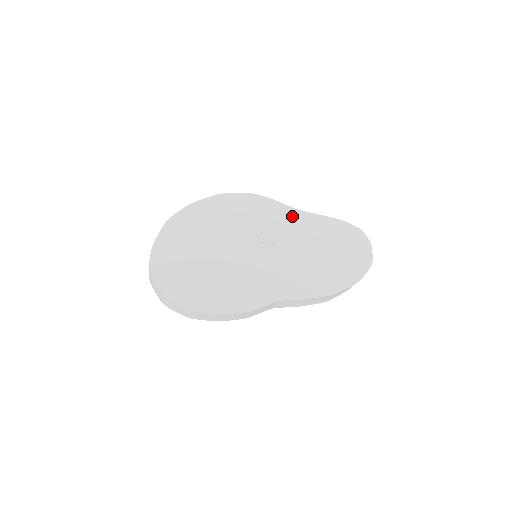
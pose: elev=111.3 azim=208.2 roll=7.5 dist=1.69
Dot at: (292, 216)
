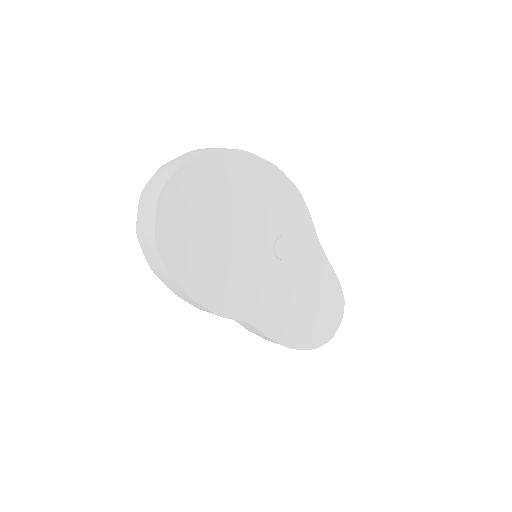
Dot at: (312, 245)
